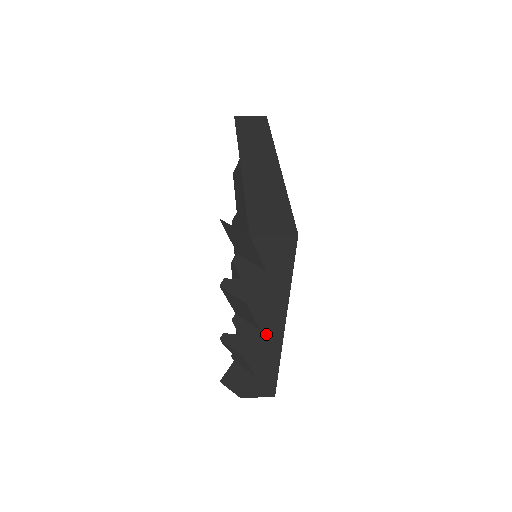
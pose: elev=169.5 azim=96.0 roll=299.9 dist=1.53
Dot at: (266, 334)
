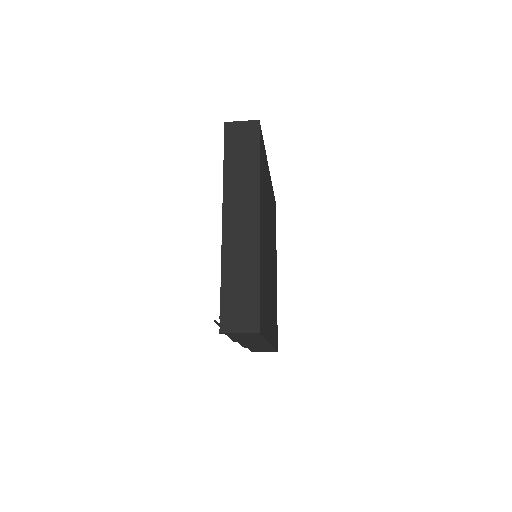
Dot at: occluded
